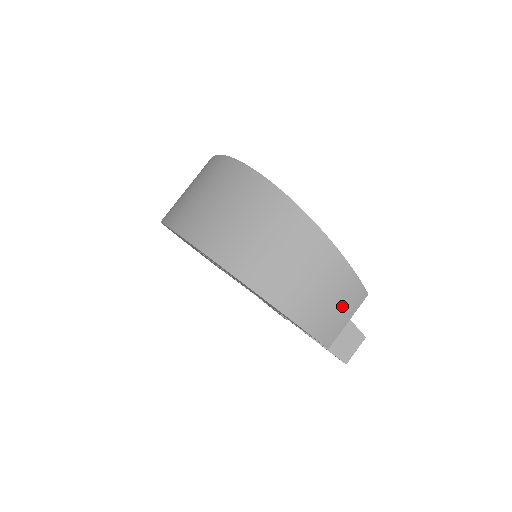
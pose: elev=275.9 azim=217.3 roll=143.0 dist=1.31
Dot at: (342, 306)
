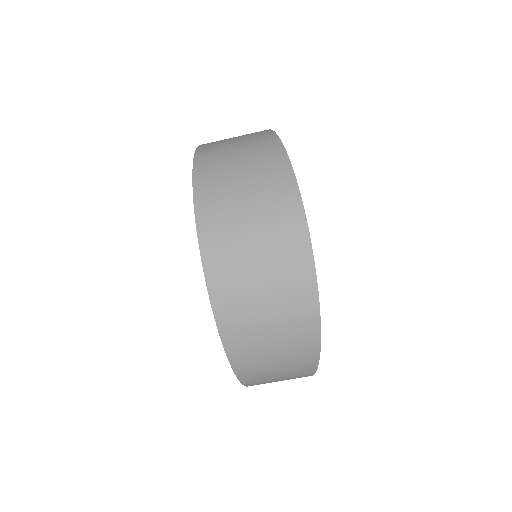
Dot at: occluded
